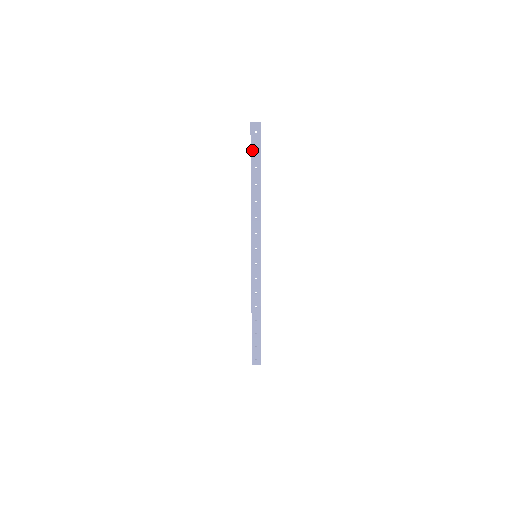
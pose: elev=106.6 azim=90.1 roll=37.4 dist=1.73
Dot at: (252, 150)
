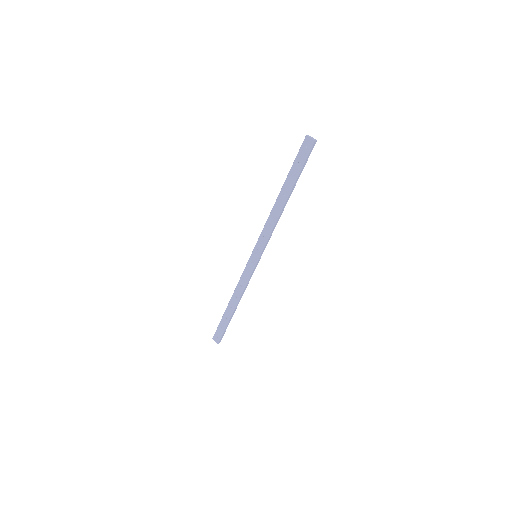
Dot at: (296, 161)
